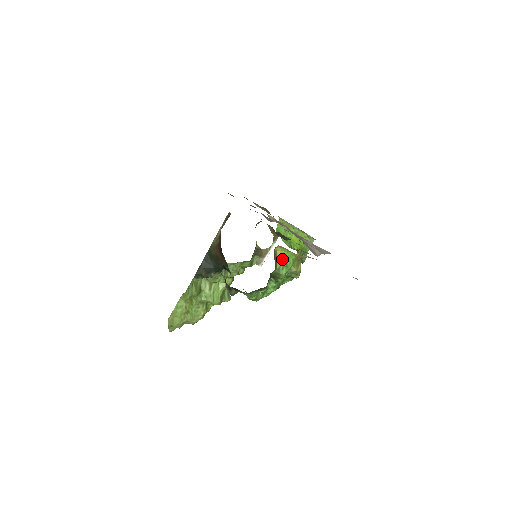
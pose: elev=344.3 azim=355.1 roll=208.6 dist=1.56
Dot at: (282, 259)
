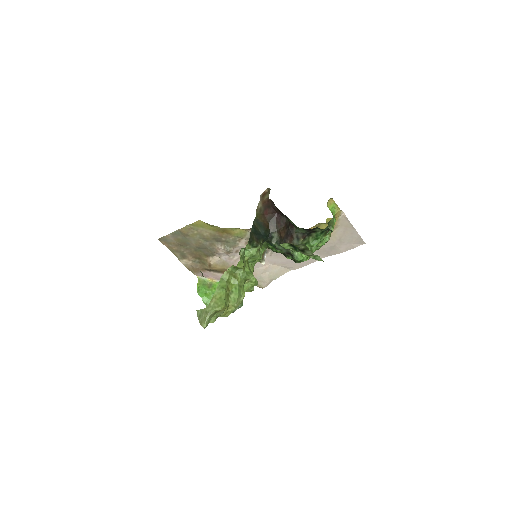
Dot at: (331, 212)
